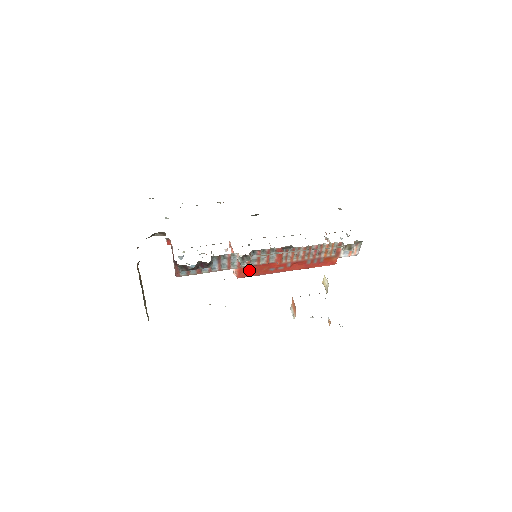
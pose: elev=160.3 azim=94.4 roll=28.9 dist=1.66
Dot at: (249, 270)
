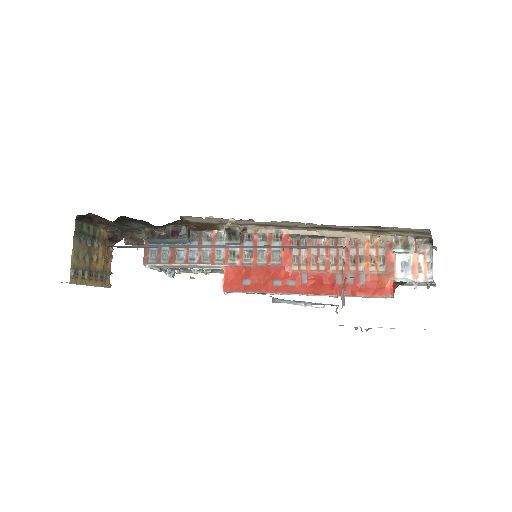
Dot at: (242, 277)
